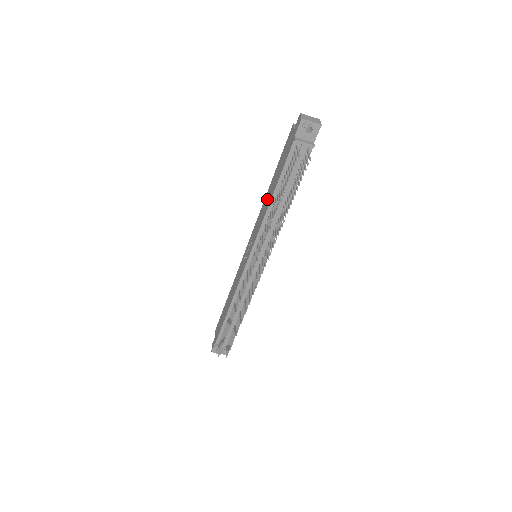
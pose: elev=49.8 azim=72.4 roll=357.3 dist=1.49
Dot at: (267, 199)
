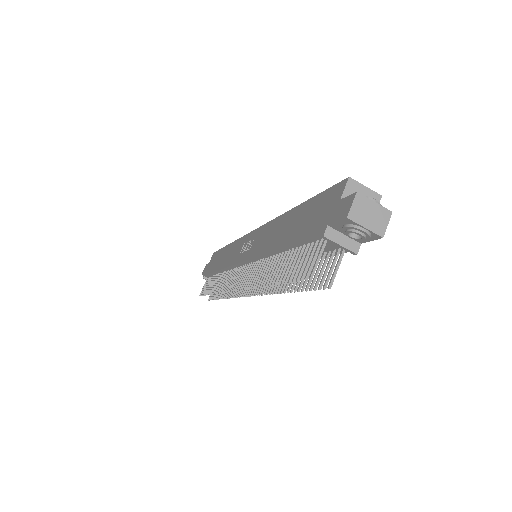
Dot at: (279, 229)
